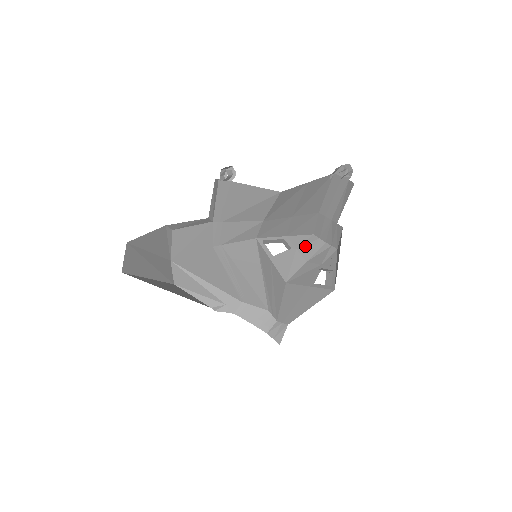
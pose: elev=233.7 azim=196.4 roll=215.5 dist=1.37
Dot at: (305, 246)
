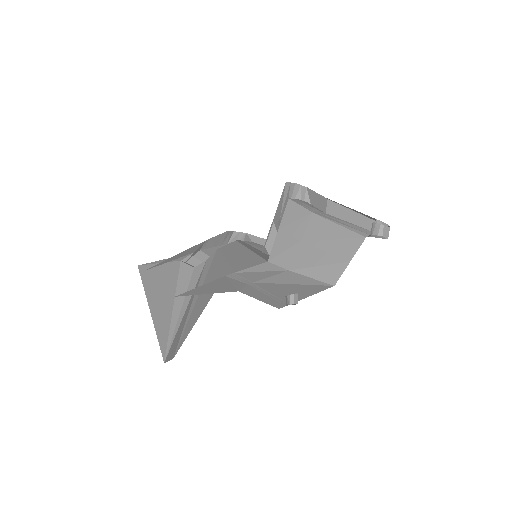
Dot at: (284, 206)
